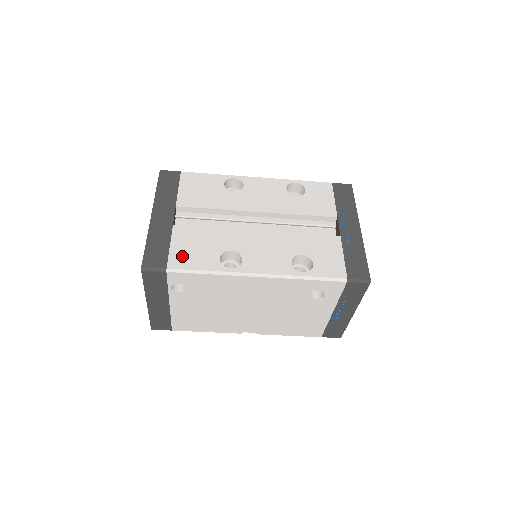
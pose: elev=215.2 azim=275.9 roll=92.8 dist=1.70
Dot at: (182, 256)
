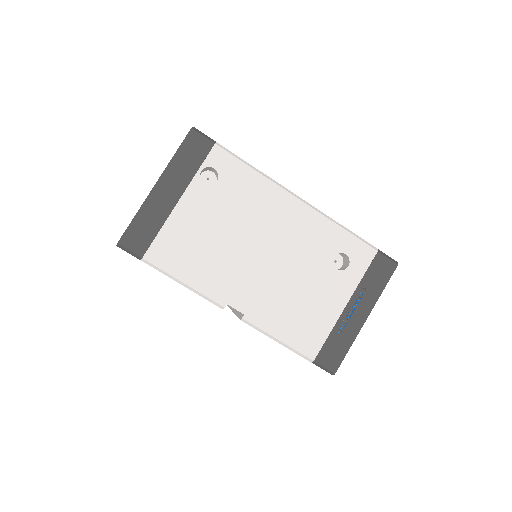
Dot at: occluded
